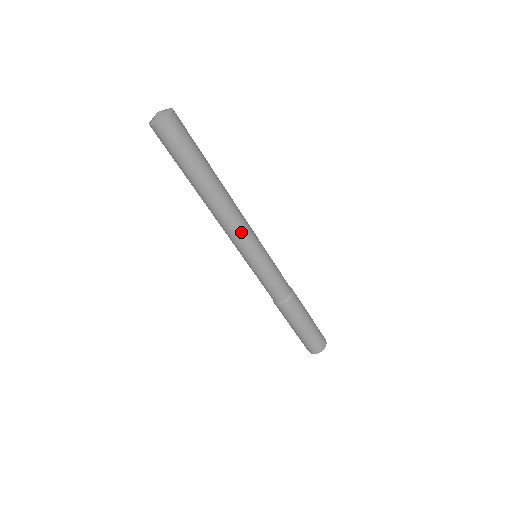
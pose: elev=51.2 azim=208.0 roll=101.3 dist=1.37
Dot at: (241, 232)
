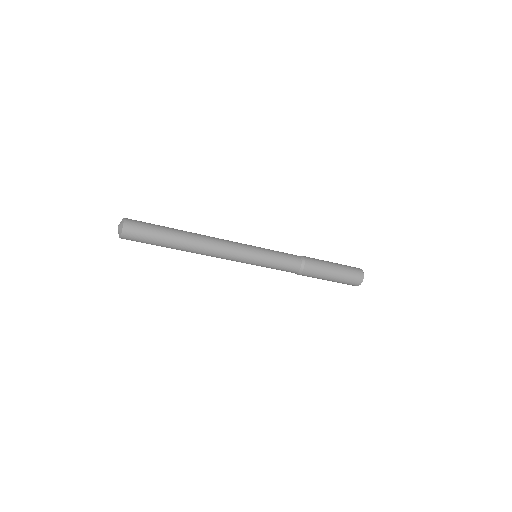
Dot at: (227, 257)
